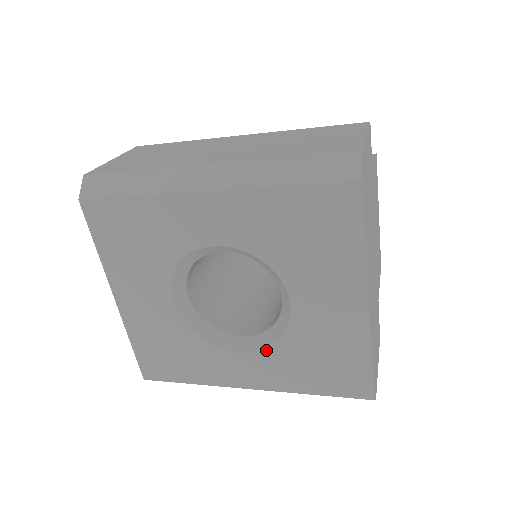
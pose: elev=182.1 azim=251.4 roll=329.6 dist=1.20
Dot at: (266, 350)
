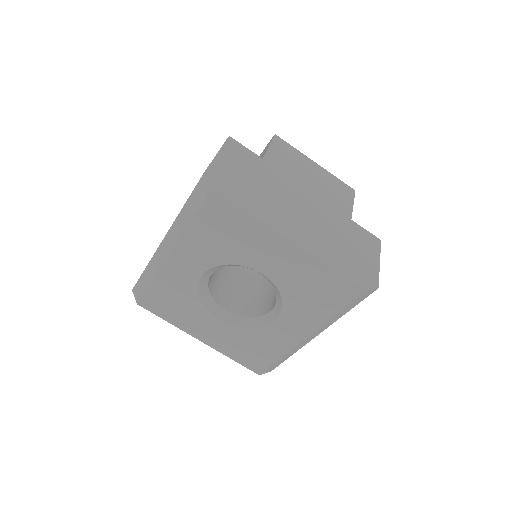
Dot at: (285, 309)
